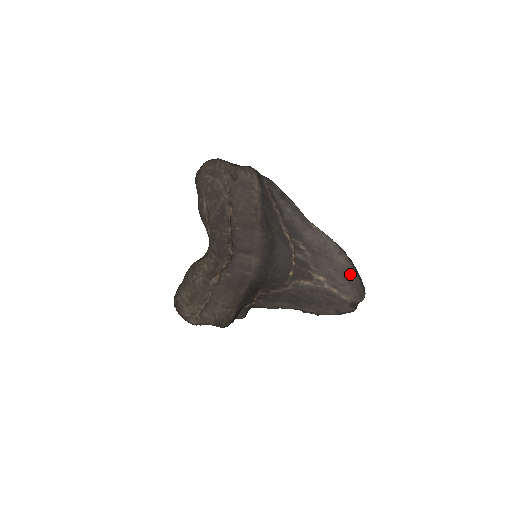
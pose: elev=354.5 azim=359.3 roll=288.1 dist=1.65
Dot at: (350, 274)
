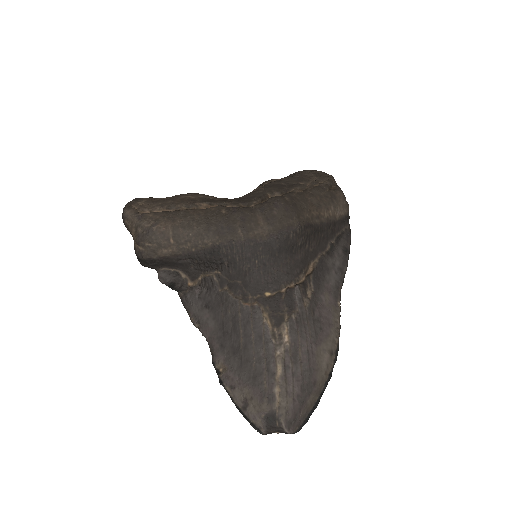
Dot at: (314, 383)
